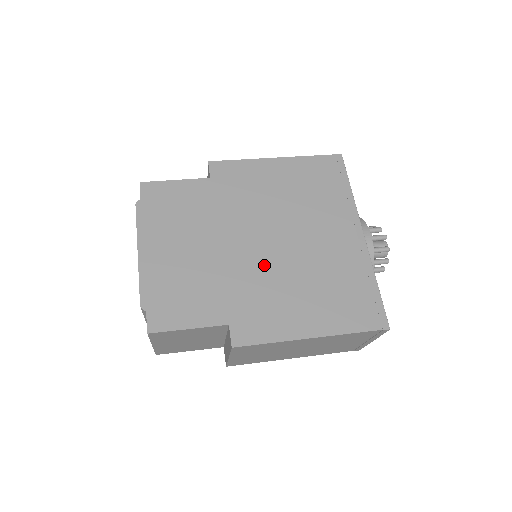
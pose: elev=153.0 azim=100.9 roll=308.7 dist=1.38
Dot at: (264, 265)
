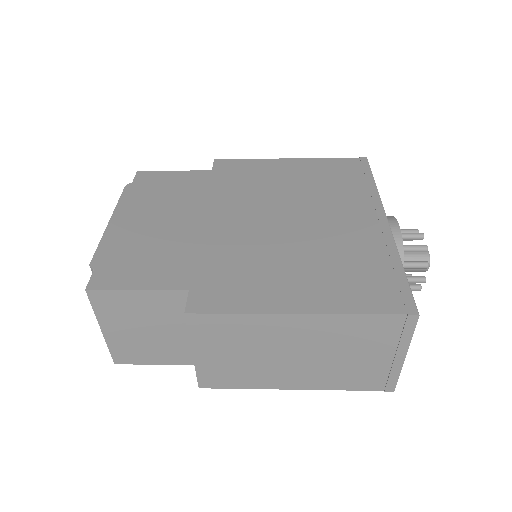
Dot at: (252, 239)
